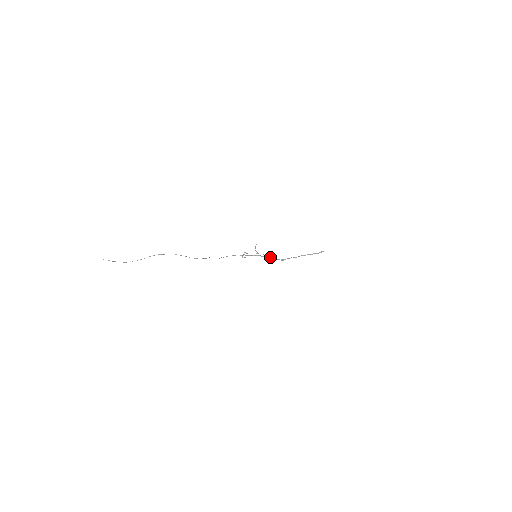
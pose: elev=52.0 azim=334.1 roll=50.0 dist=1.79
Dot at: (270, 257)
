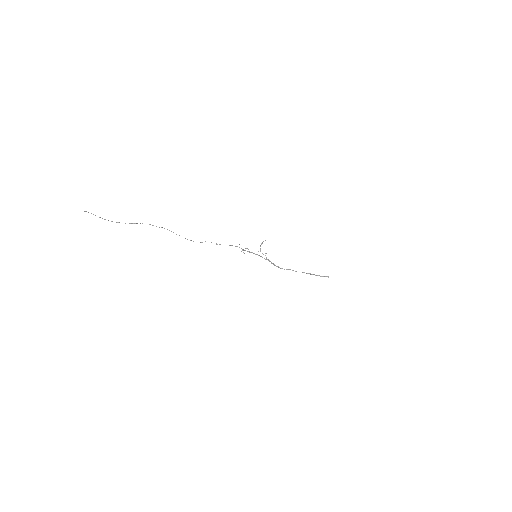
Dot at: occluded
